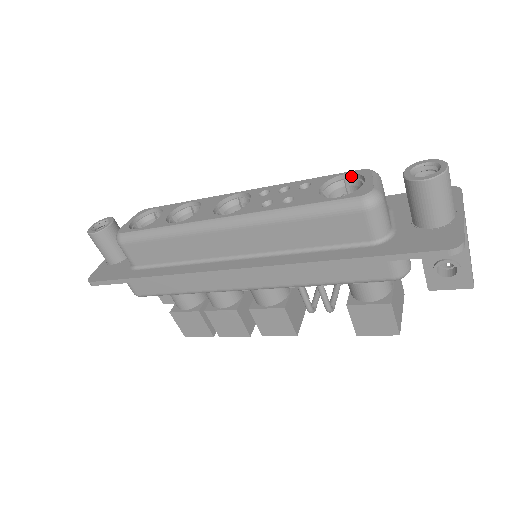
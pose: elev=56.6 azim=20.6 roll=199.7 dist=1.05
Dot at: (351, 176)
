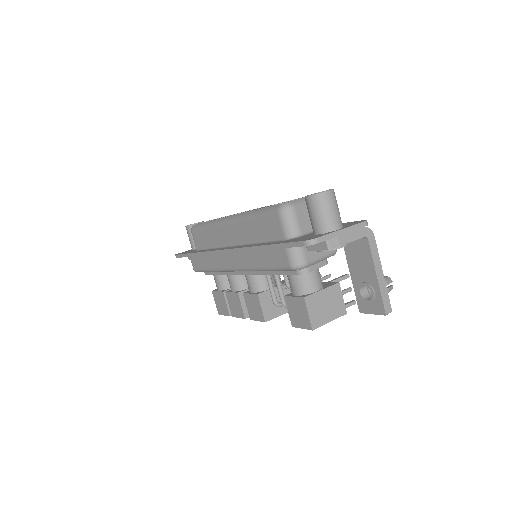
Dot at: occluded
